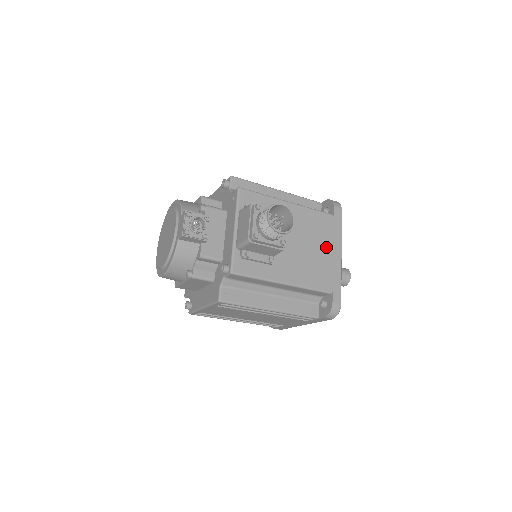
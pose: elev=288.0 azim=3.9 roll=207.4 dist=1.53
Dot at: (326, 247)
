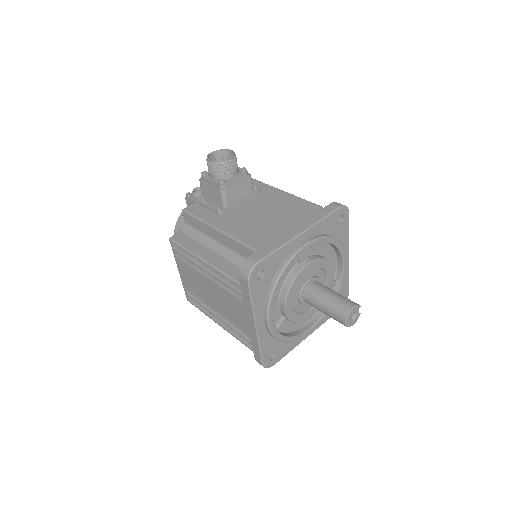
Dot at: (289, 222)
